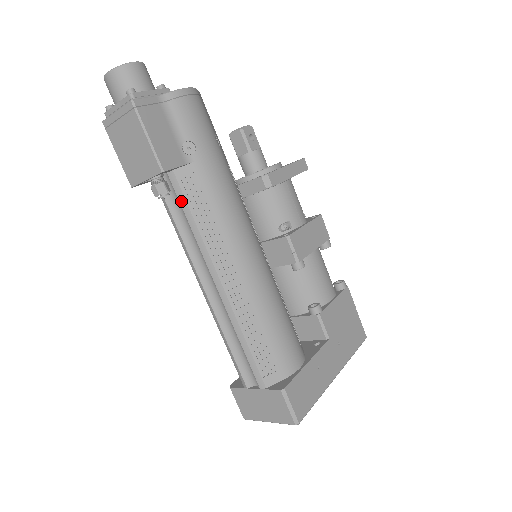
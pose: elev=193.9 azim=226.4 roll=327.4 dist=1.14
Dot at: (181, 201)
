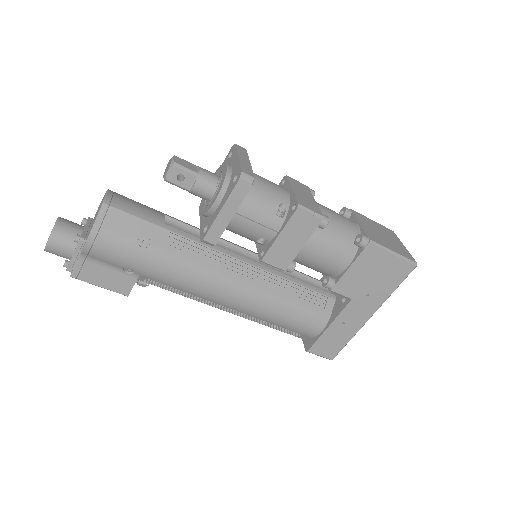
Dot at: (159, 286)
